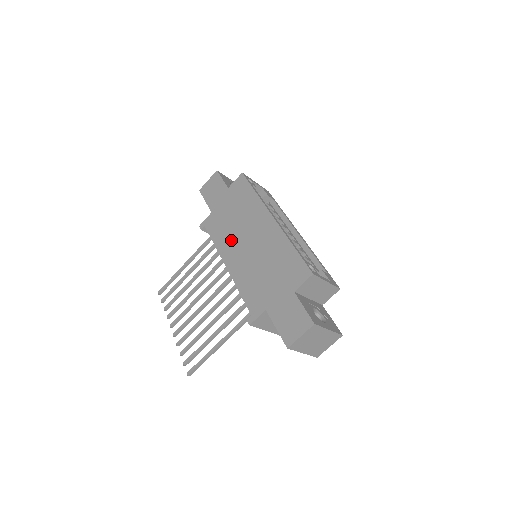
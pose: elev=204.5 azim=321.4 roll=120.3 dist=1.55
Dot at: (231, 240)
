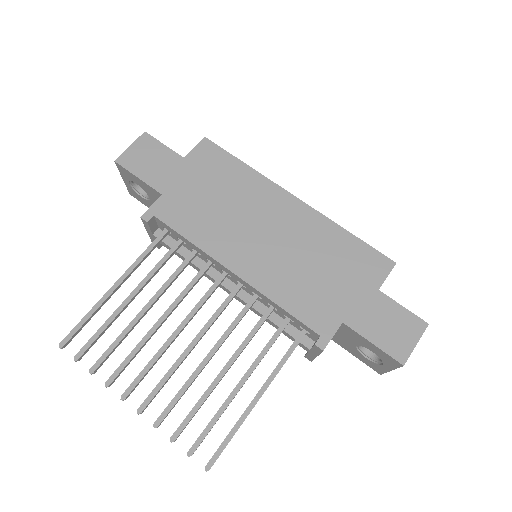
Dot at: (227, 233)
